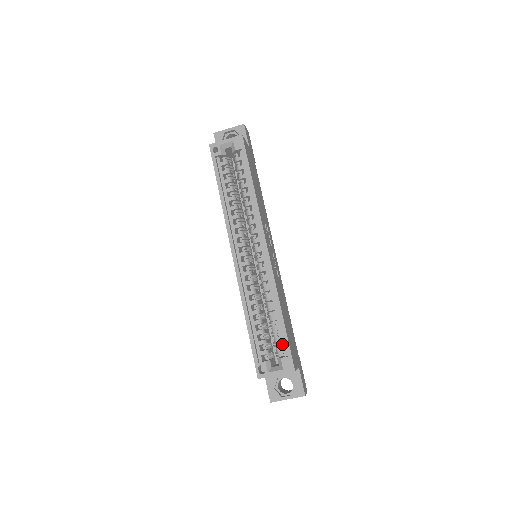
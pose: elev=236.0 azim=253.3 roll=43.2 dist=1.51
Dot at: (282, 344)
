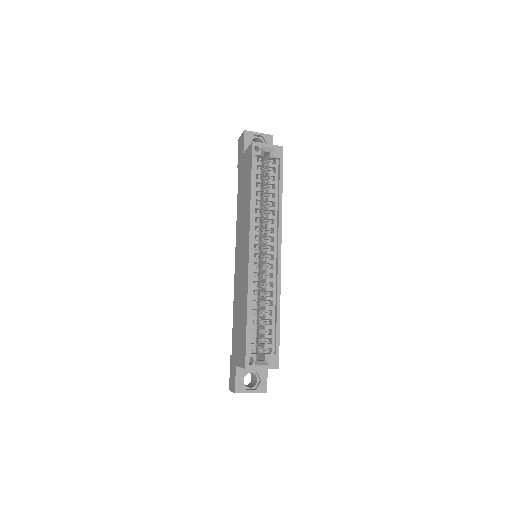
Dot at: (272, 342)
